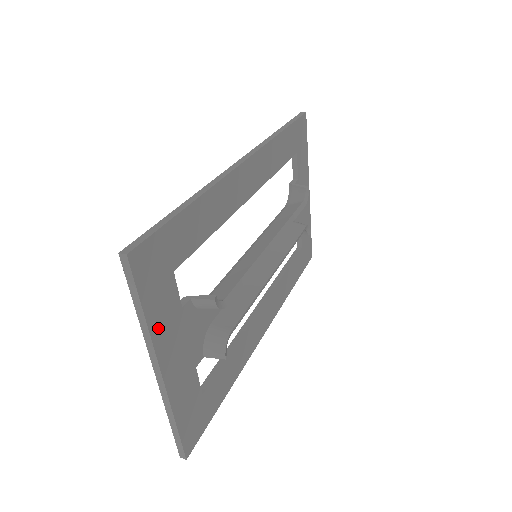
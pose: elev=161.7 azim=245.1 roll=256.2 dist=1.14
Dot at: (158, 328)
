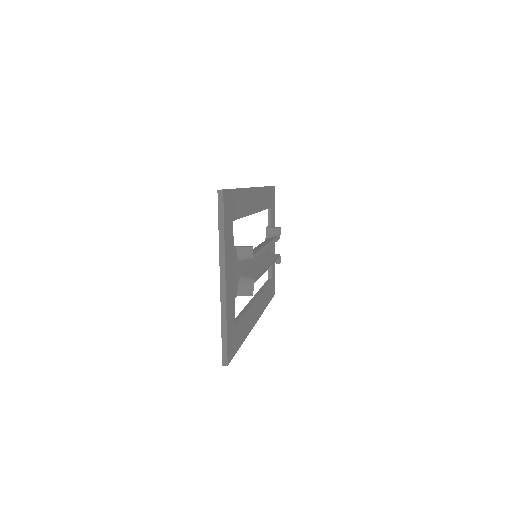
Dot at: (227, 249)
